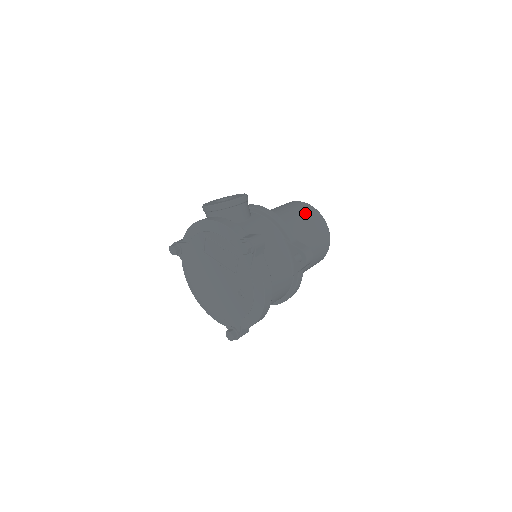
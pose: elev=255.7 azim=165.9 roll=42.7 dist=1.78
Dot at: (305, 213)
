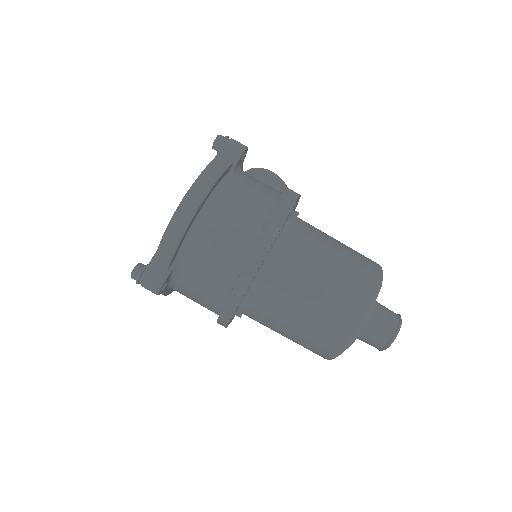
Dot at: occluded
